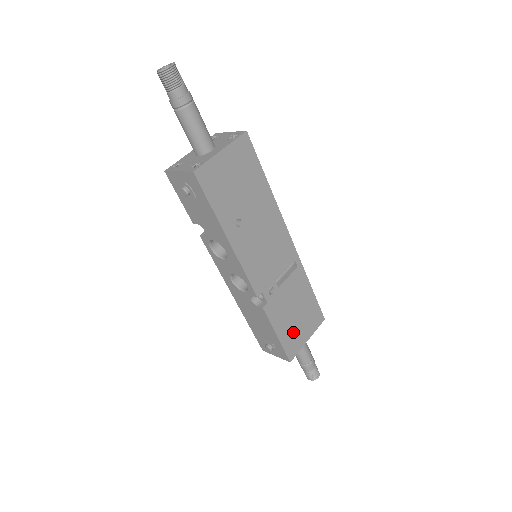
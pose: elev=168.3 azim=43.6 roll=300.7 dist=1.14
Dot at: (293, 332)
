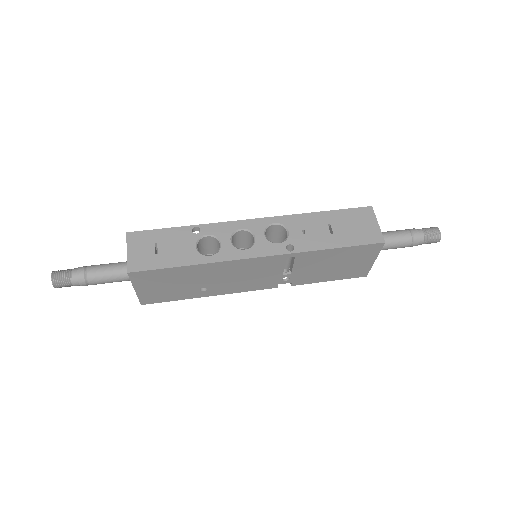
Dot at: (346, 270)
